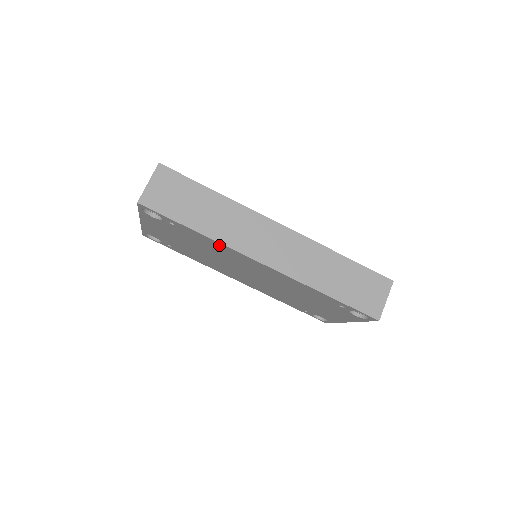
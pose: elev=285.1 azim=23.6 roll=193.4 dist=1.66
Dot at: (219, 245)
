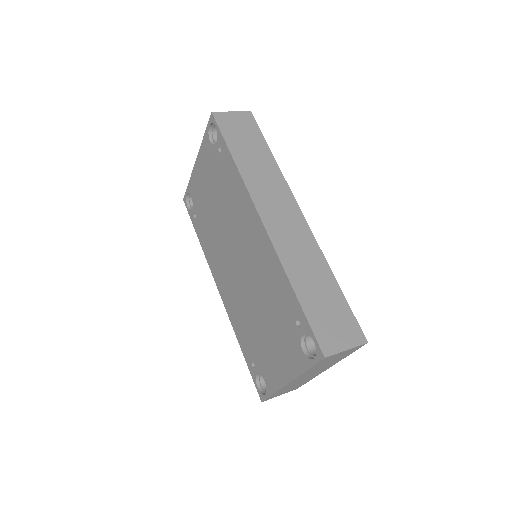
Dot at: (240, 185)
